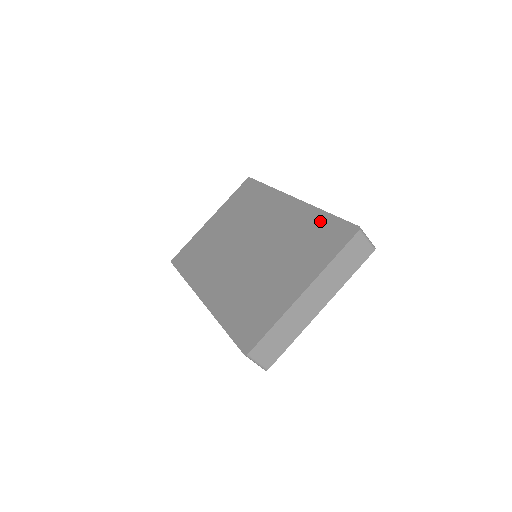
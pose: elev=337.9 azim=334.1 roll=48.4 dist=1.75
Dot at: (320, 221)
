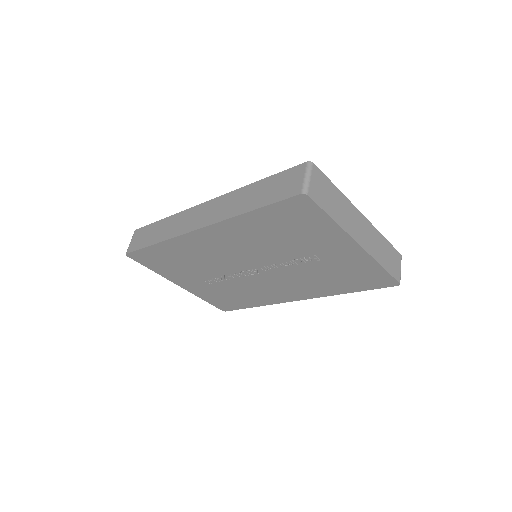
Dot at: occluded
